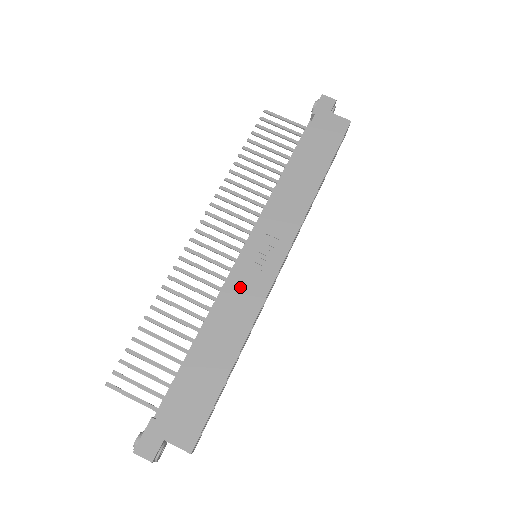
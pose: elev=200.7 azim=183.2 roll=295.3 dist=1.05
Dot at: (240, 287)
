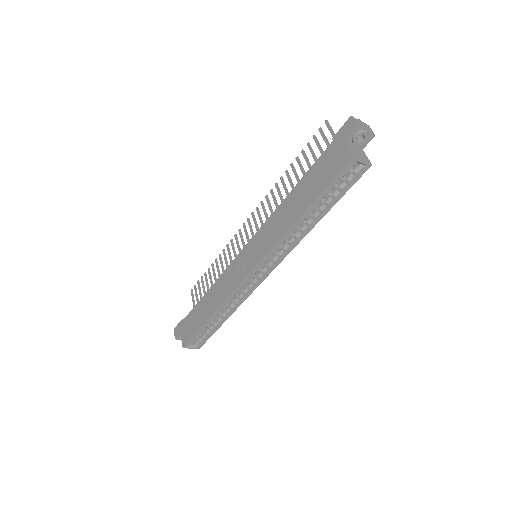
Dot at: (230, 274)
